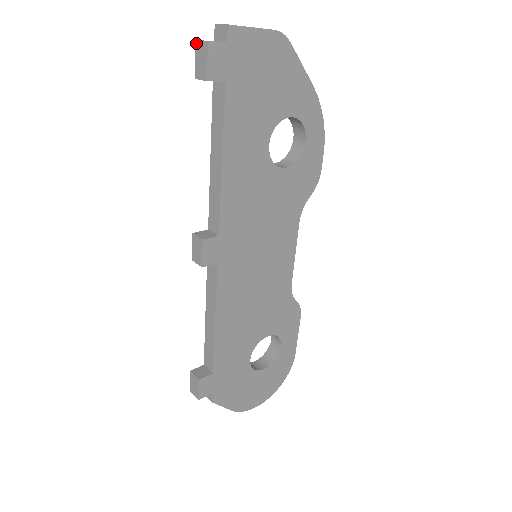
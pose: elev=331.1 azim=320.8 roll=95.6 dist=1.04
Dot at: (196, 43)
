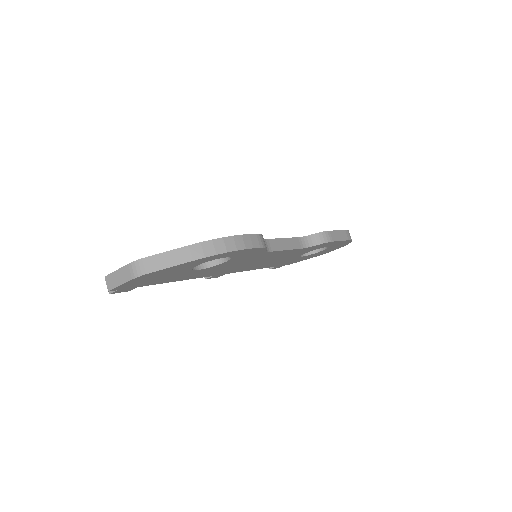
Dot at: occluded
